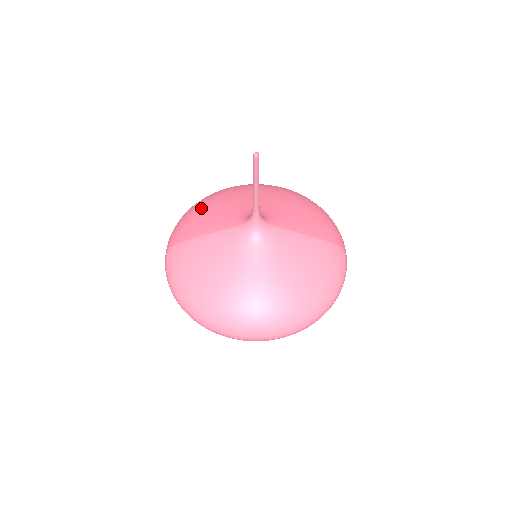
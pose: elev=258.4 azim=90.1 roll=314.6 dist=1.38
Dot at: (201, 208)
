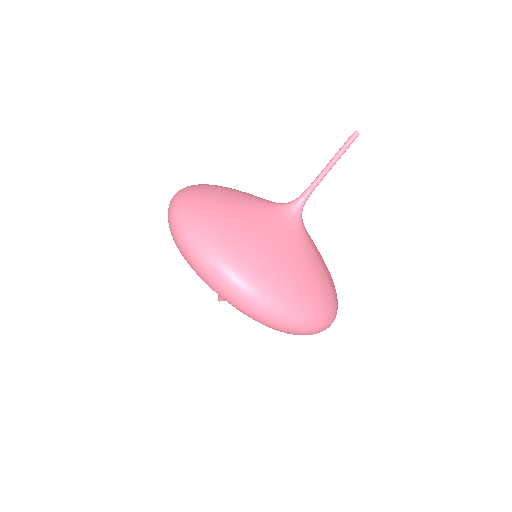
Dot at: occluded
